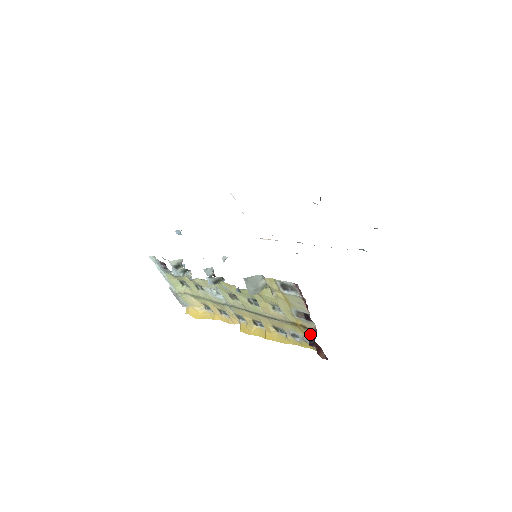
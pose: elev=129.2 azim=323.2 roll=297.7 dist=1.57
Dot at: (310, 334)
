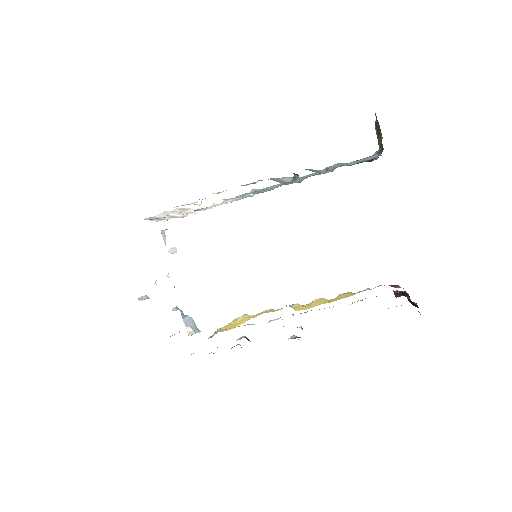
Dot at: occluded
